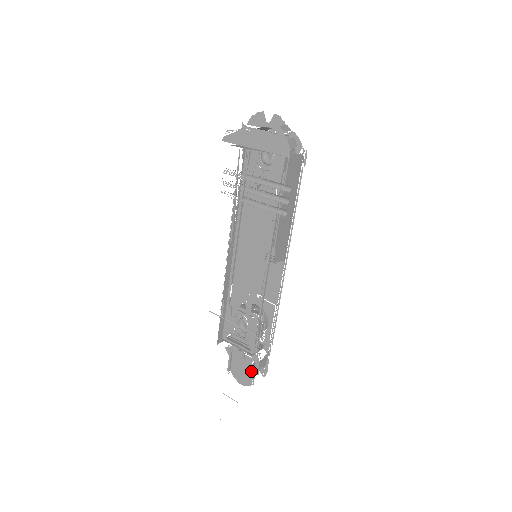
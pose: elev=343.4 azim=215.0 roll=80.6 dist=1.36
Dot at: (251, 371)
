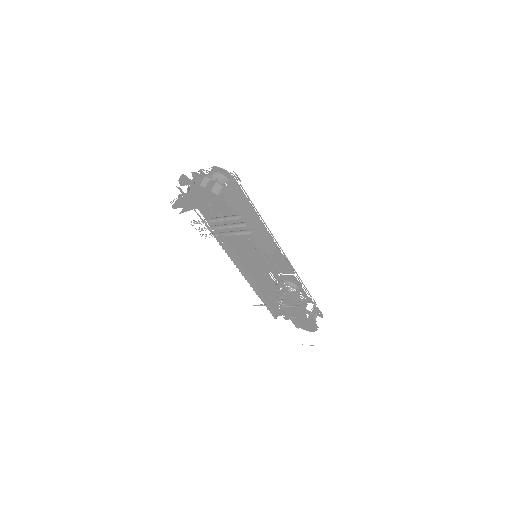
Dot at: (311, 322)
